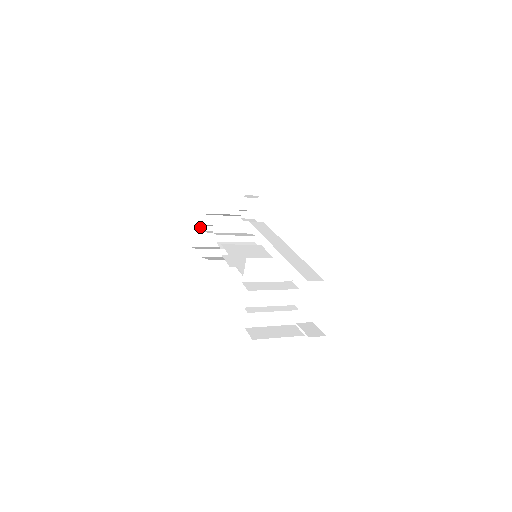
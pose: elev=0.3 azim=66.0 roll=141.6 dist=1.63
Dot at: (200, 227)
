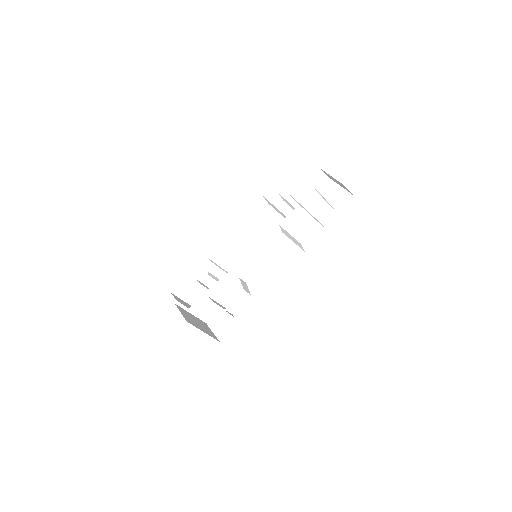
Dot at: (178, 298)
